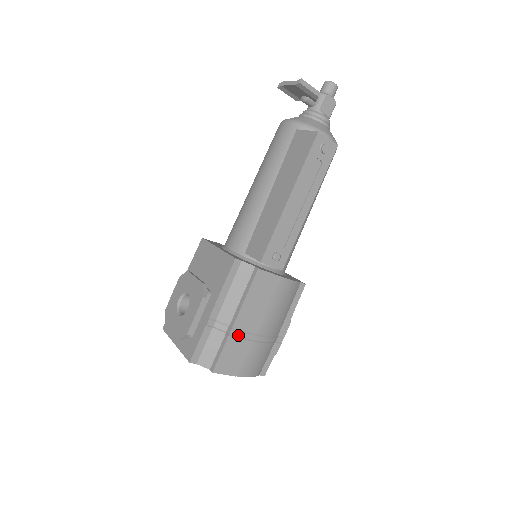
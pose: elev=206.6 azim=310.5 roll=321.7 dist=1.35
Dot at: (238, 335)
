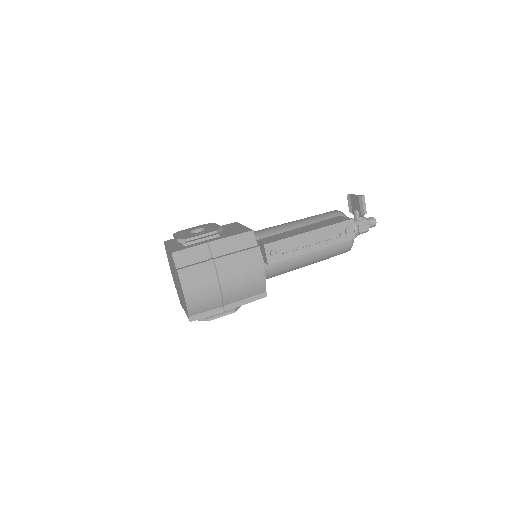
Dot at: (212, 267)
